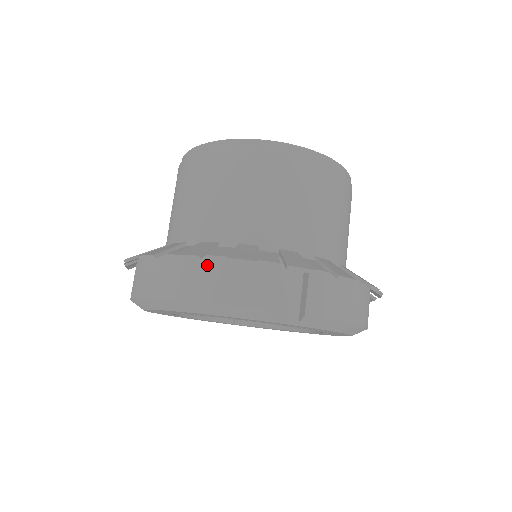
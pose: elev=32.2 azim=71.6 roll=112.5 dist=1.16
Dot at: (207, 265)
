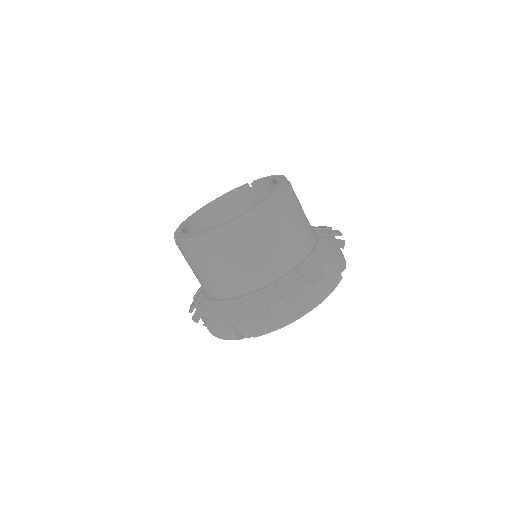
Dot at: occluded
